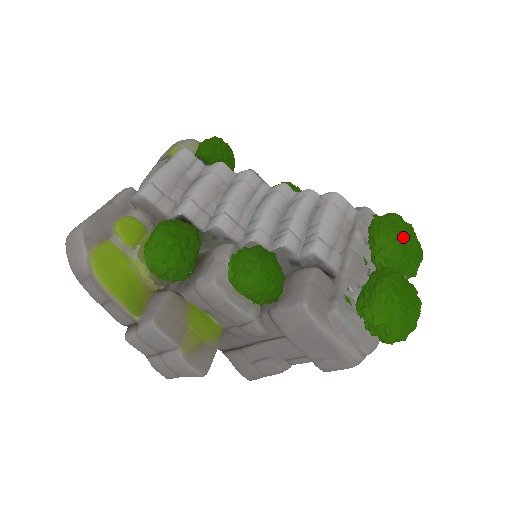
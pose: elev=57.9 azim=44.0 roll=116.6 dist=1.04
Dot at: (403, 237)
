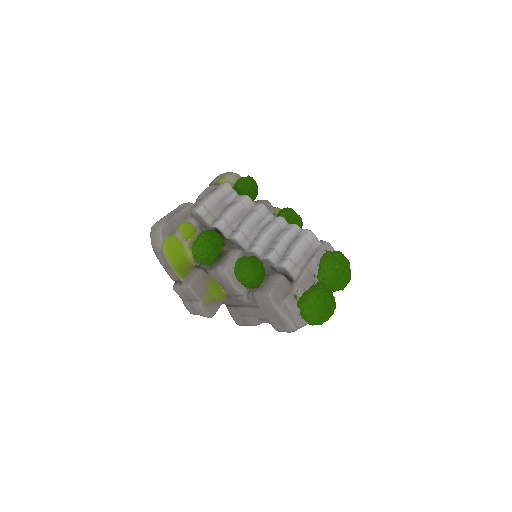
Dot at: (338, 268)
